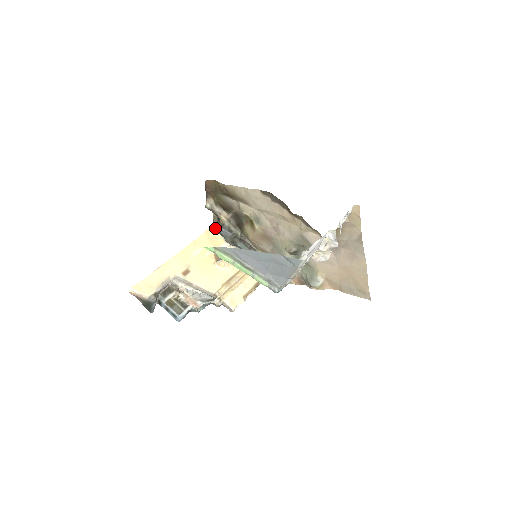
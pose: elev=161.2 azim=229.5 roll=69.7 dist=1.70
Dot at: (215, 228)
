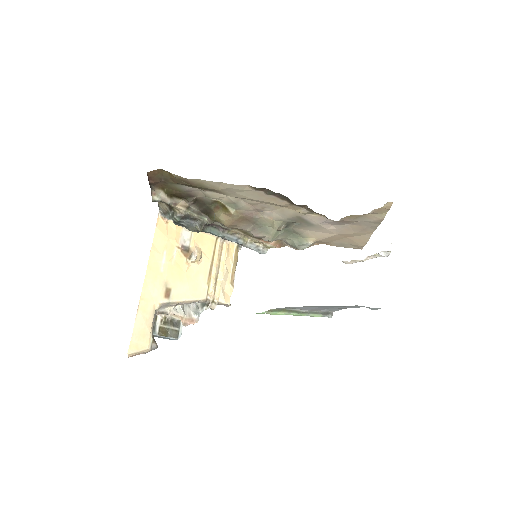
Dot at: (165, 215)
